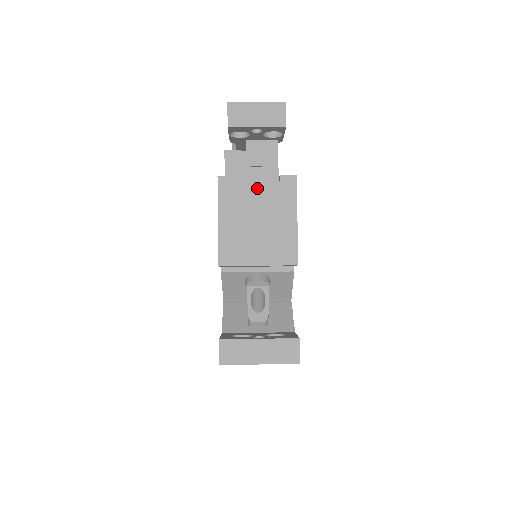
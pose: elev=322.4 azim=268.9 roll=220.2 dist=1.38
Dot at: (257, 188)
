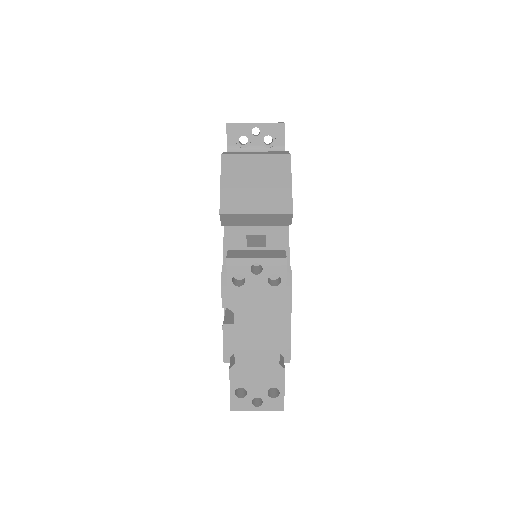
Dot at: occluded
